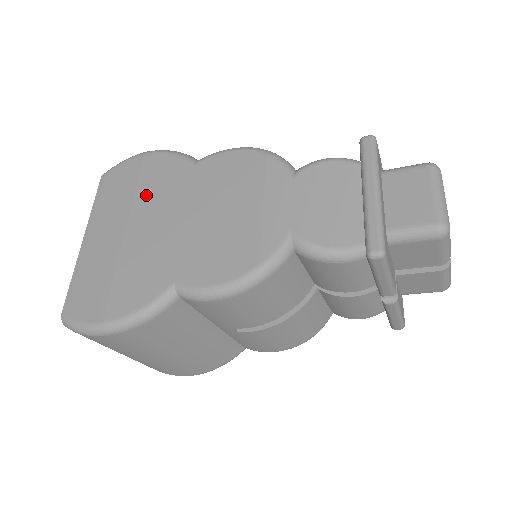
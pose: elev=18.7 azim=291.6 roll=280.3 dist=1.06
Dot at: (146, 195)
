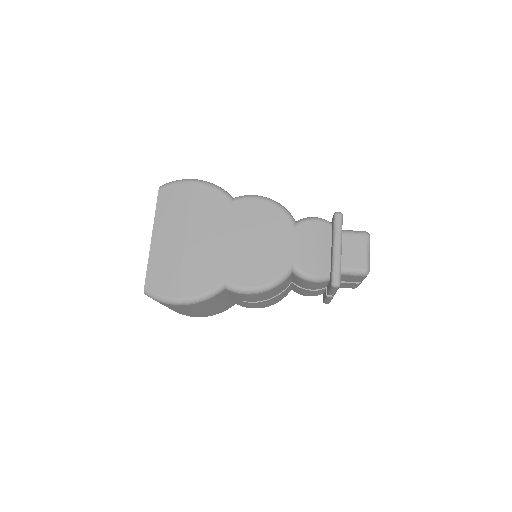
Dot at: (199, 216)
